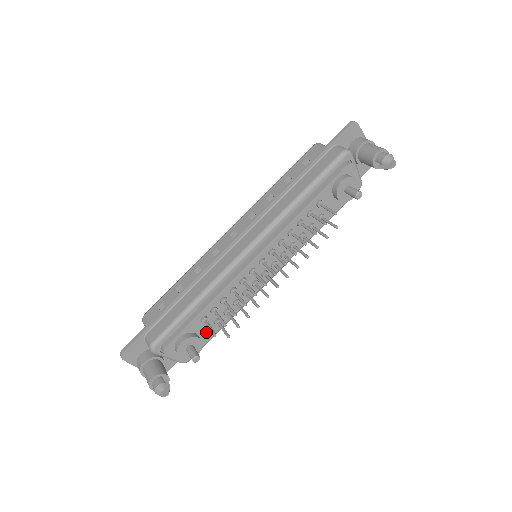
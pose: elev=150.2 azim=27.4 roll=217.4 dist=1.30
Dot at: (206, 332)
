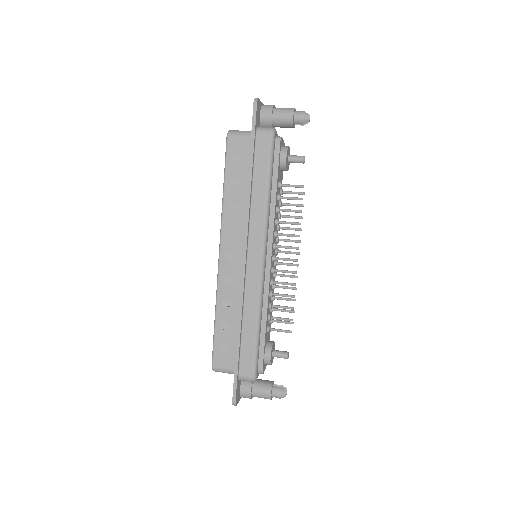
Dot at: (269, 334)
